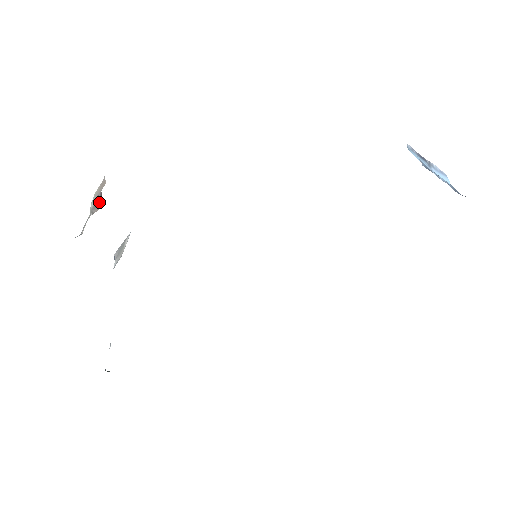
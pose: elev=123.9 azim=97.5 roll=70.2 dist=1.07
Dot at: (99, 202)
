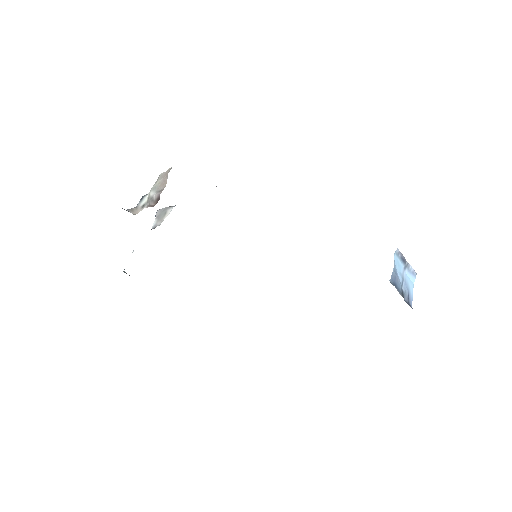
Dot at: (156, 200)
